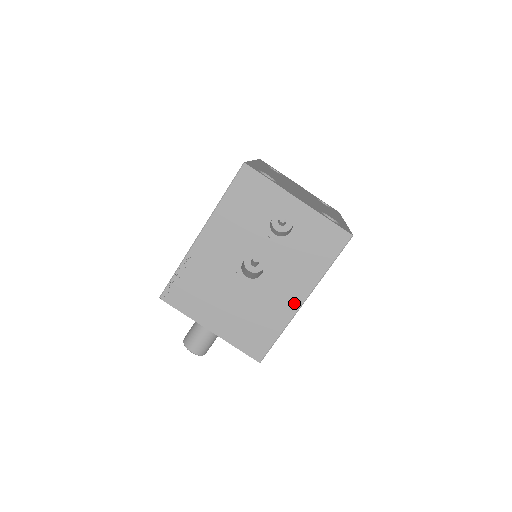
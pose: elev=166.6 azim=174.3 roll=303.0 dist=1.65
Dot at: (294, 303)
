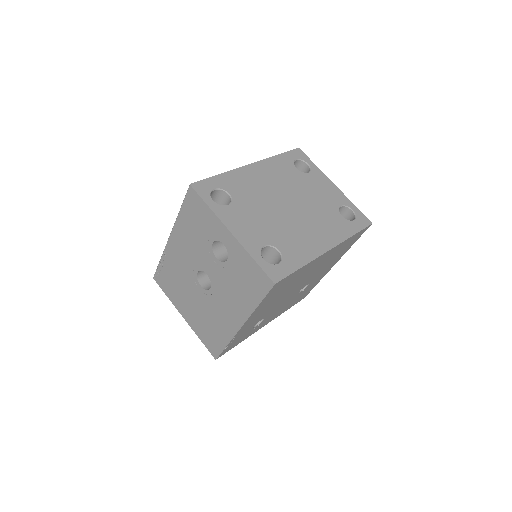
Dot at: (234, 324)
